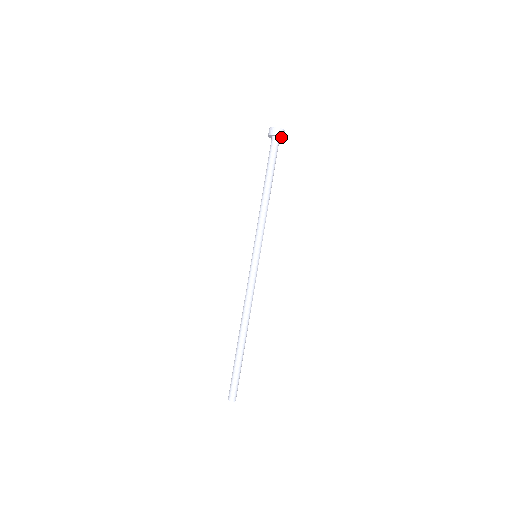
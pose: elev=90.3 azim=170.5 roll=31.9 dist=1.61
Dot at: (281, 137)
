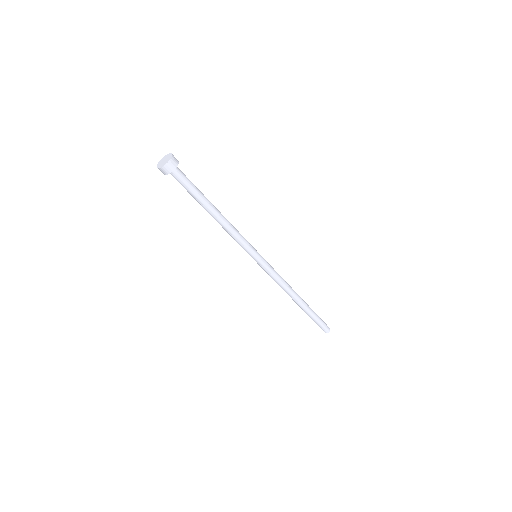
Dot at: (170, 171)
